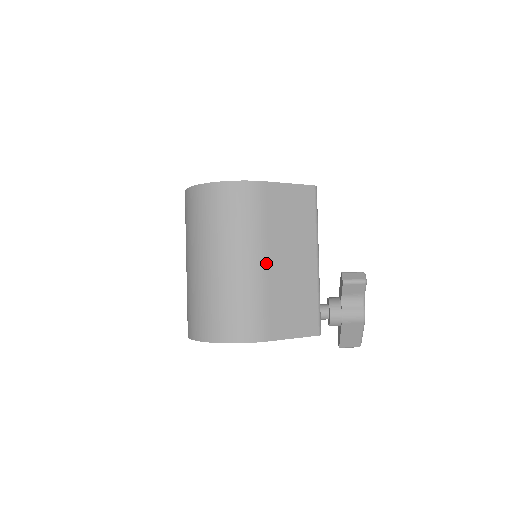
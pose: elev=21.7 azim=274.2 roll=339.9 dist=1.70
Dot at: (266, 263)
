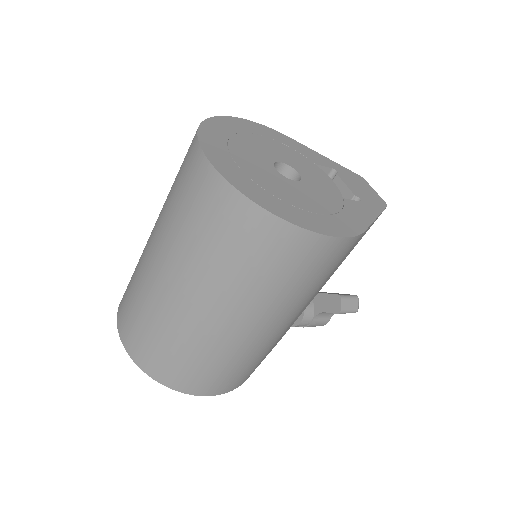
Dot at: (295, 318)
